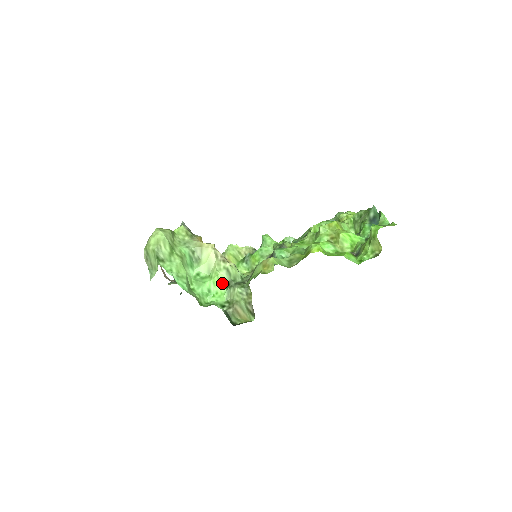
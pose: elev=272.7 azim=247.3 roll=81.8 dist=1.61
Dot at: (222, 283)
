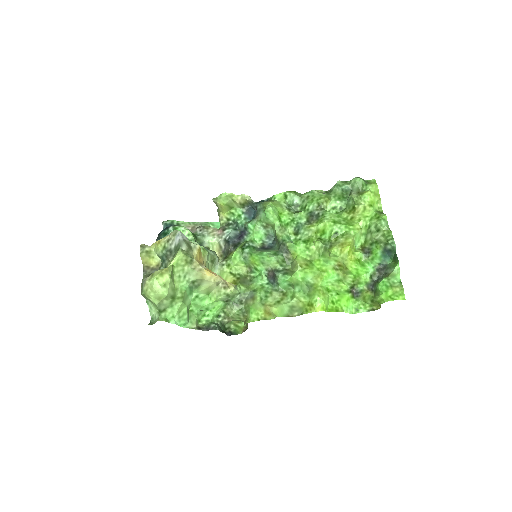
Dot at: (220, 300)
